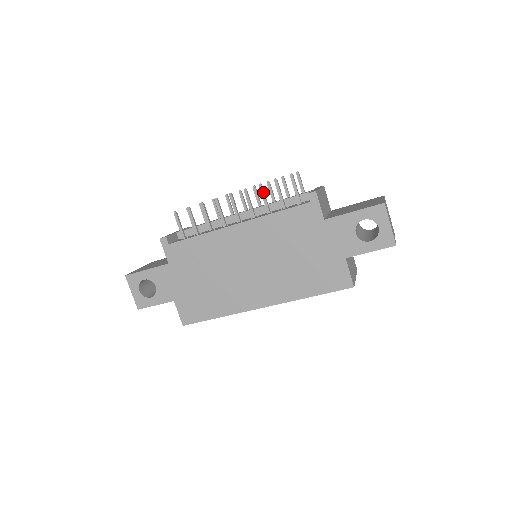
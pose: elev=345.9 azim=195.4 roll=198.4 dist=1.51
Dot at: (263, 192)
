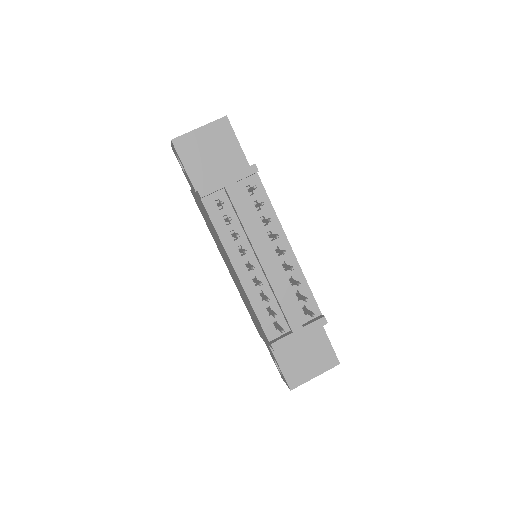
Dot at: occluded
